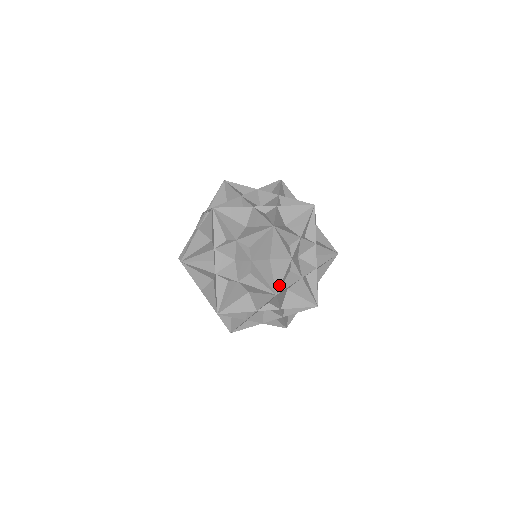
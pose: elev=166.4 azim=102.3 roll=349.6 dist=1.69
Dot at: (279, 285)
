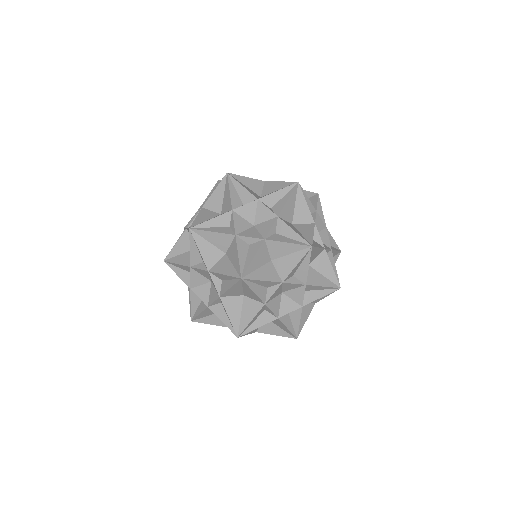
Dot at: (243, 328)
